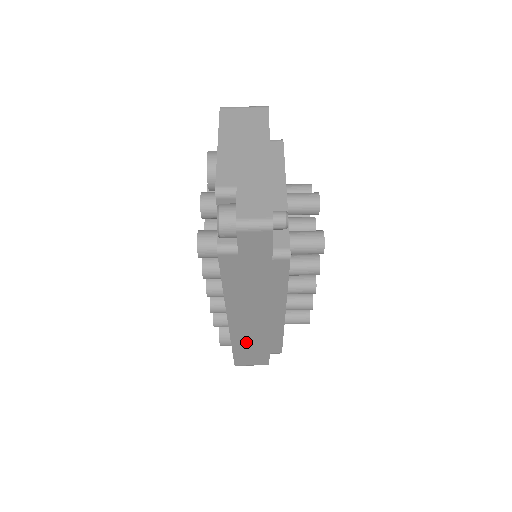
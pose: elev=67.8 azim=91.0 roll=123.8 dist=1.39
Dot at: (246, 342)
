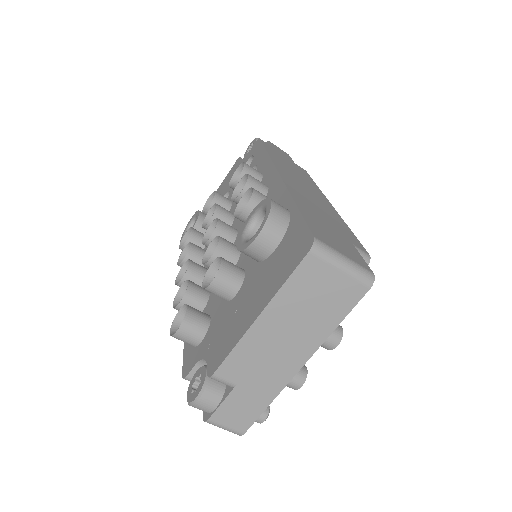
Dot at: occluded
